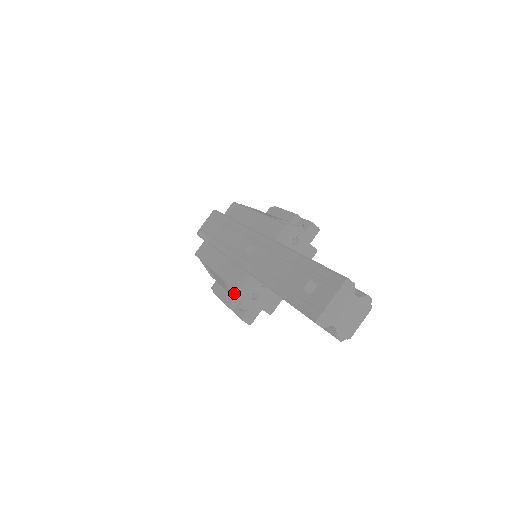
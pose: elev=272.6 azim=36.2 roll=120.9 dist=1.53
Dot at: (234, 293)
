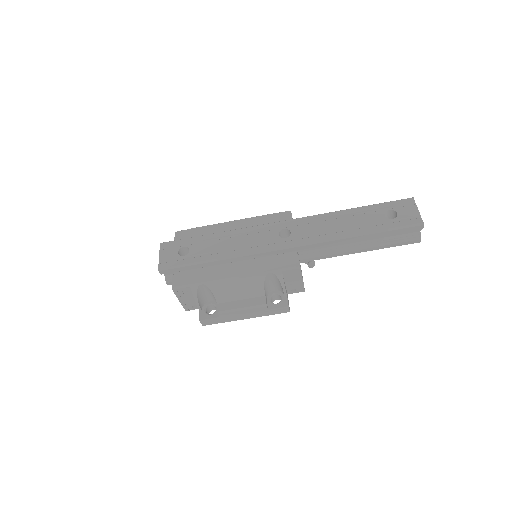
Dot at: (283, 279)
